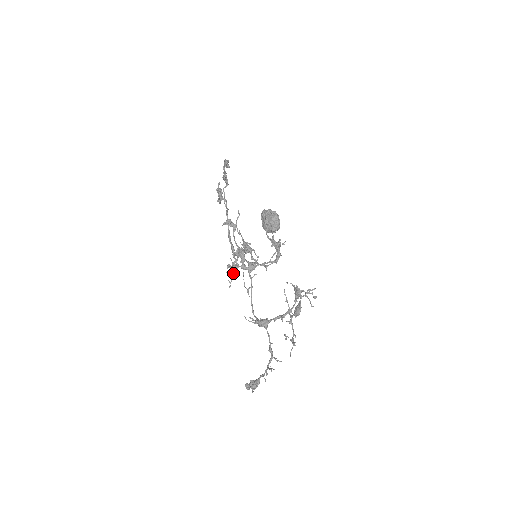
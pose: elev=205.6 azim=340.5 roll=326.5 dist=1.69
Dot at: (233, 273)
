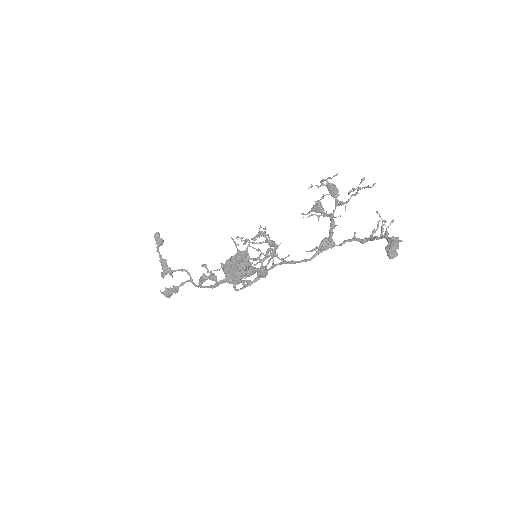
Dot at: (253, 268)
